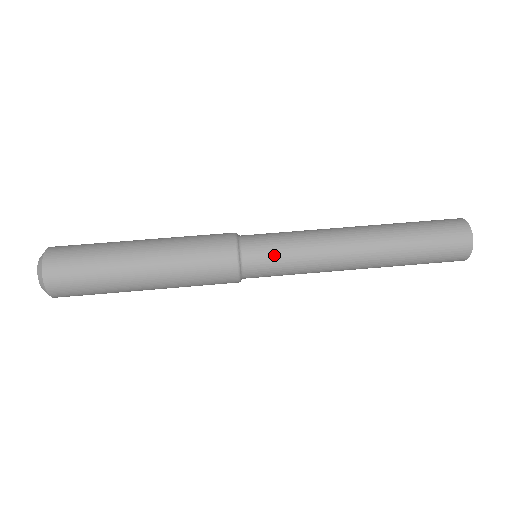
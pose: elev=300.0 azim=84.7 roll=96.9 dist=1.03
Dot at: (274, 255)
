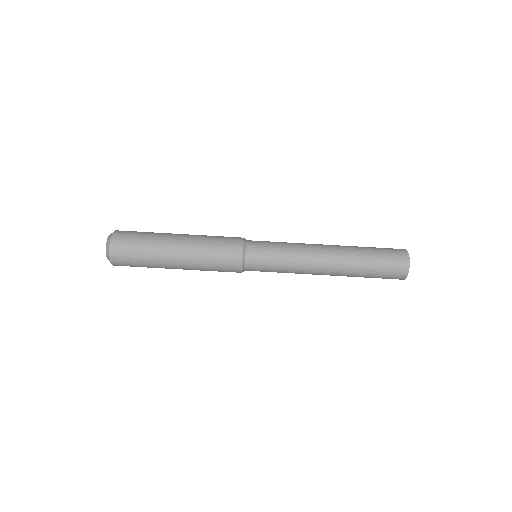
Dot at: (267, 265)
